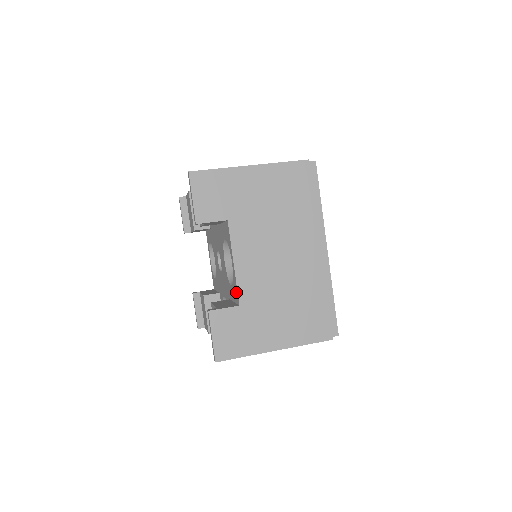
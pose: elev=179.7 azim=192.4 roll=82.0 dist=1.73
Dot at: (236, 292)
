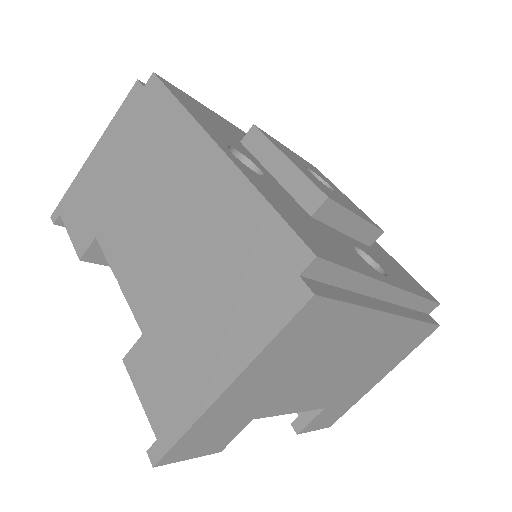
Dot at: occluded
